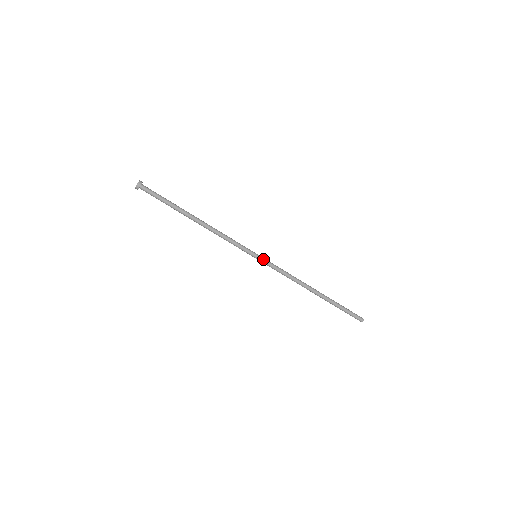
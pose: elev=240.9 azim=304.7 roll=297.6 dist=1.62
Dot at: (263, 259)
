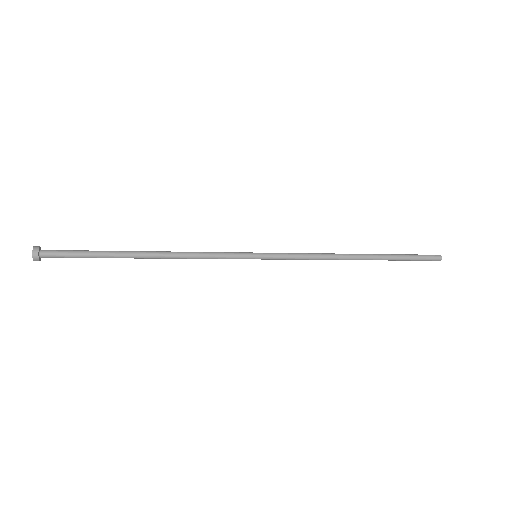
Dot at: (268, 255)
